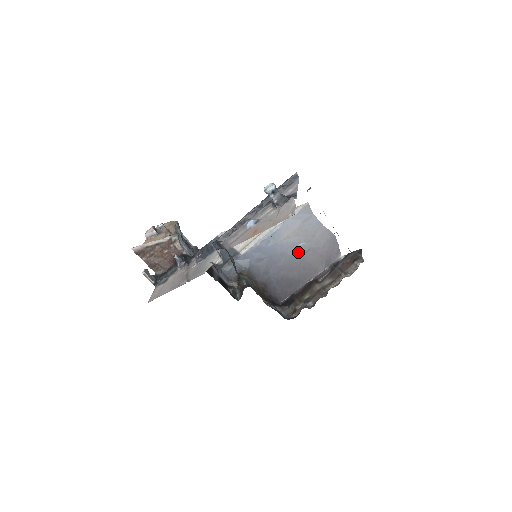
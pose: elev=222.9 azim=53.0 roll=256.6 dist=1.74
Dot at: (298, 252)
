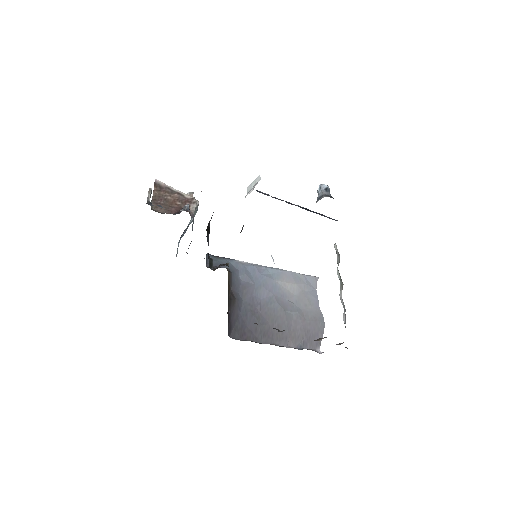
Dot at: (284, 305)
